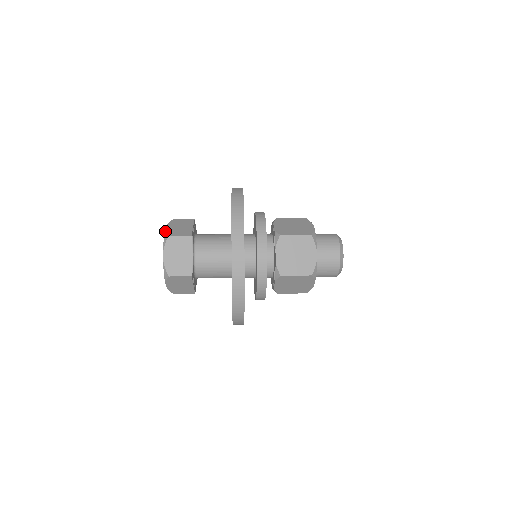
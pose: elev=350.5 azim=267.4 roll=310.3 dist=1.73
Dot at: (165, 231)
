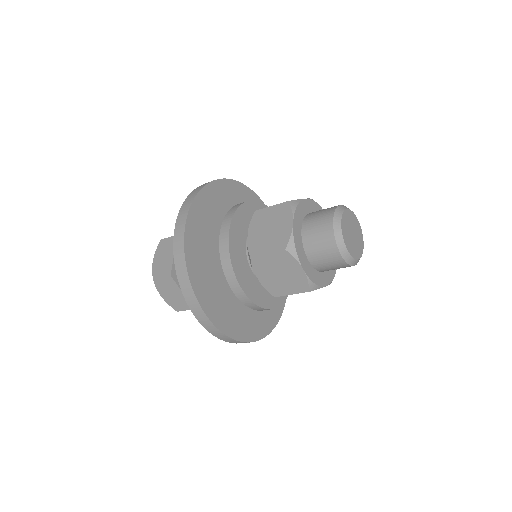
Dot at: occluded
